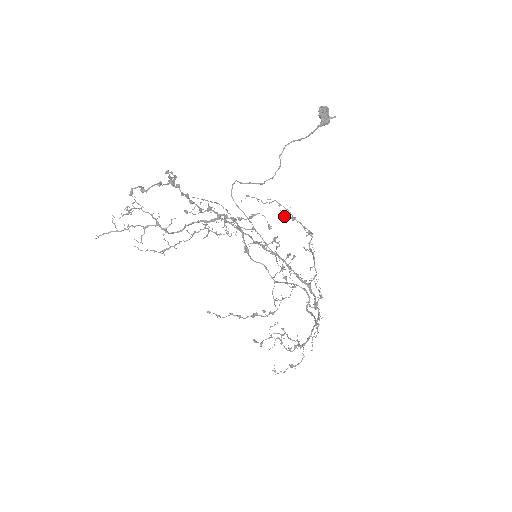
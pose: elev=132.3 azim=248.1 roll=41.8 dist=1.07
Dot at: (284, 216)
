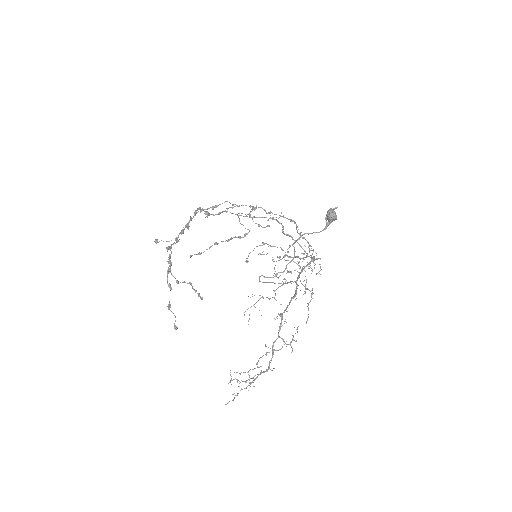
Dot at: occluded
